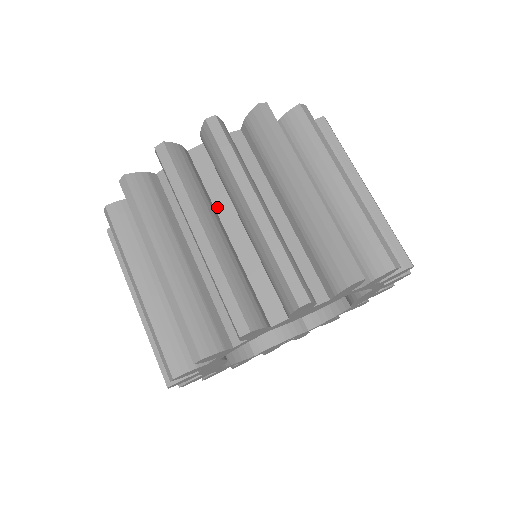
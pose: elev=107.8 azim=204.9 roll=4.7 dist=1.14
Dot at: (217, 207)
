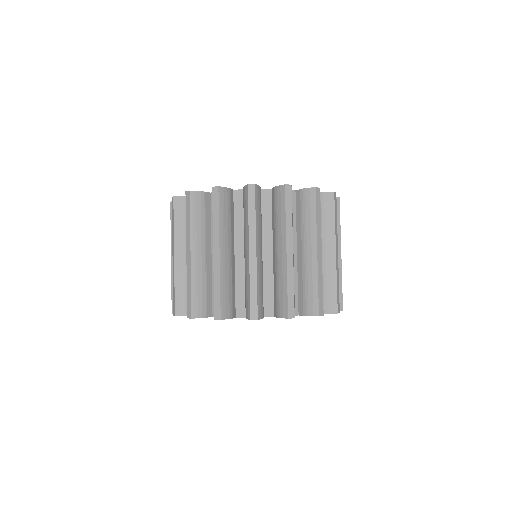
Dot at: (212, 236)
